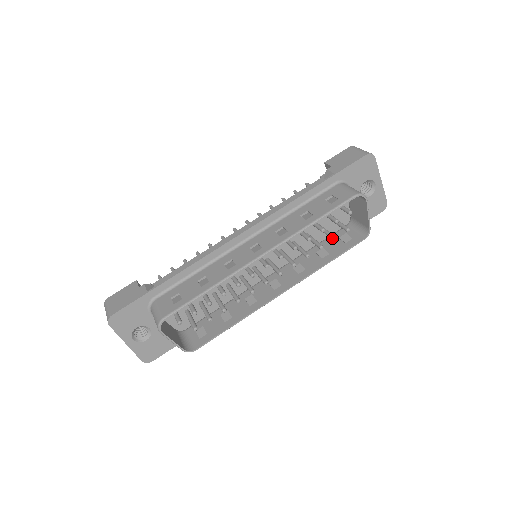
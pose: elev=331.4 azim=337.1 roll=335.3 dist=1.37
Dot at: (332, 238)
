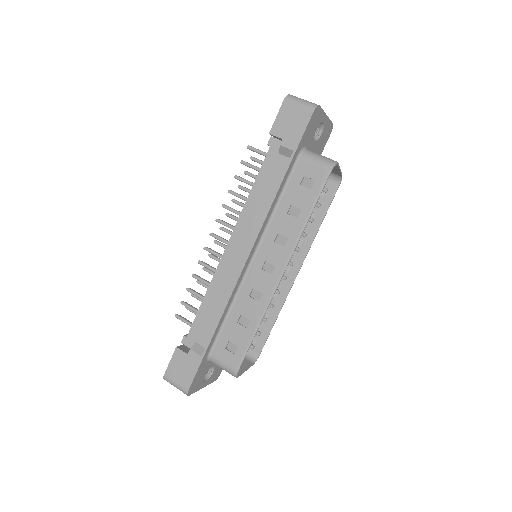
Dot at: occluded
